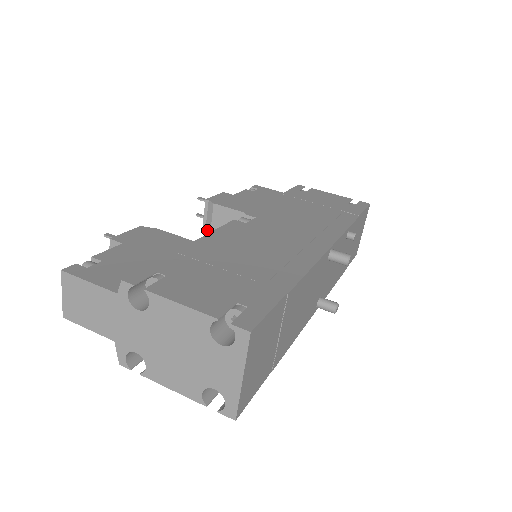
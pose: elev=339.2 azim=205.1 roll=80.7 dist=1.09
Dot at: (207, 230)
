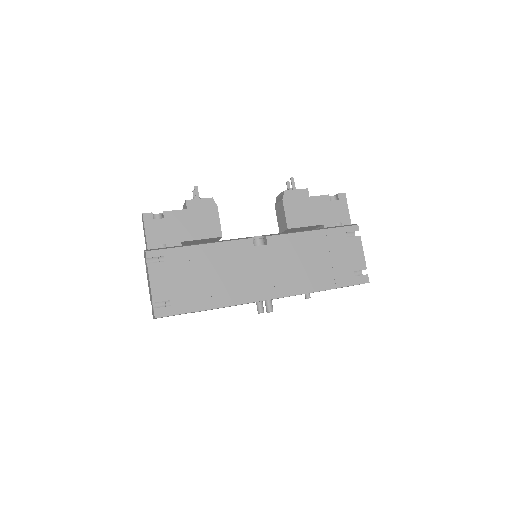
Dot at: (276, 201)
